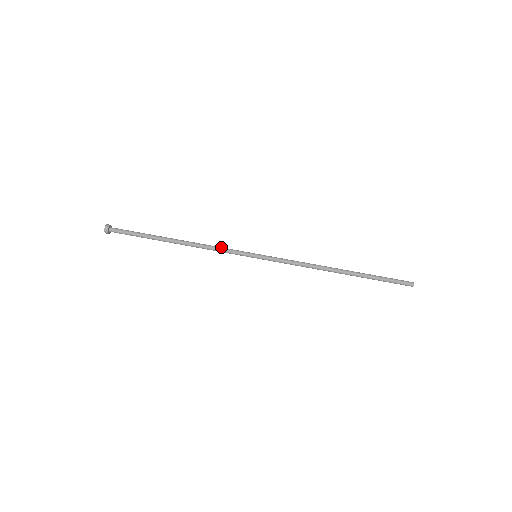
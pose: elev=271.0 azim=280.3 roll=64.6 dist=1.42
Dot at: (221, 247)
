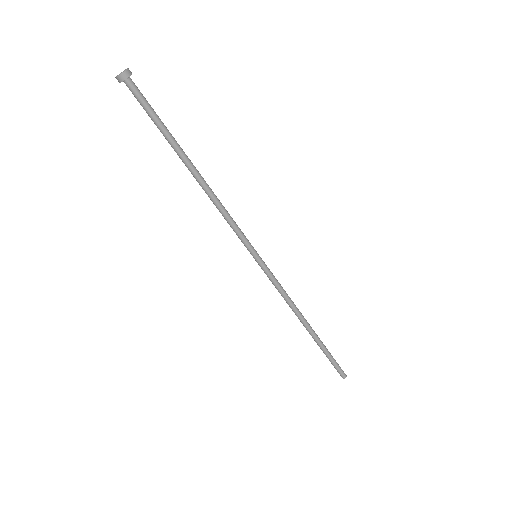
Dot at: (231, 221)
